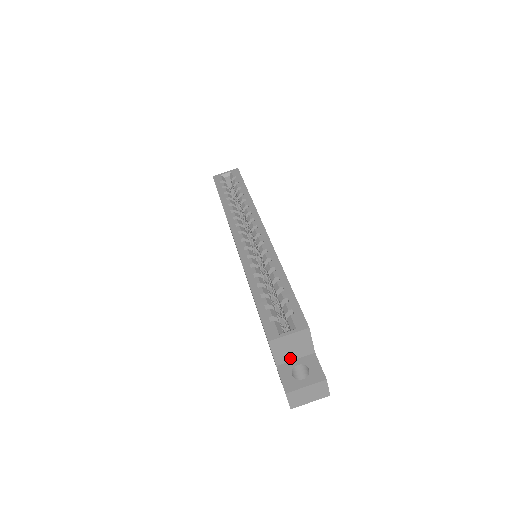
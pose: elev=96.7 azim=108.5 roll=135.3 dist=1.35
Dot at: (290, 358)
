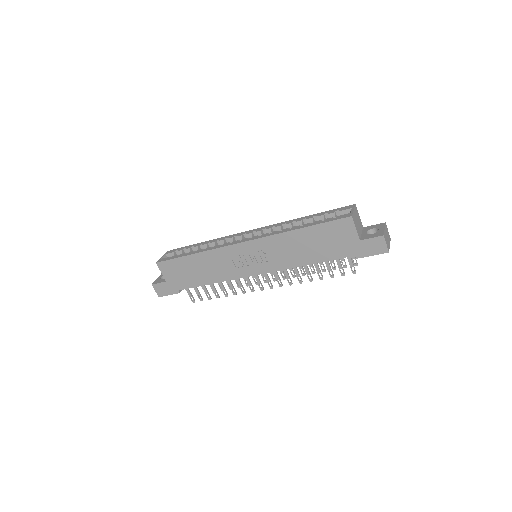
Dot at: (360, 233)
